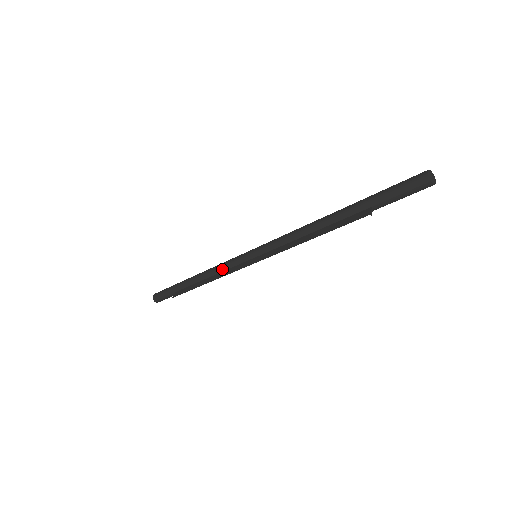
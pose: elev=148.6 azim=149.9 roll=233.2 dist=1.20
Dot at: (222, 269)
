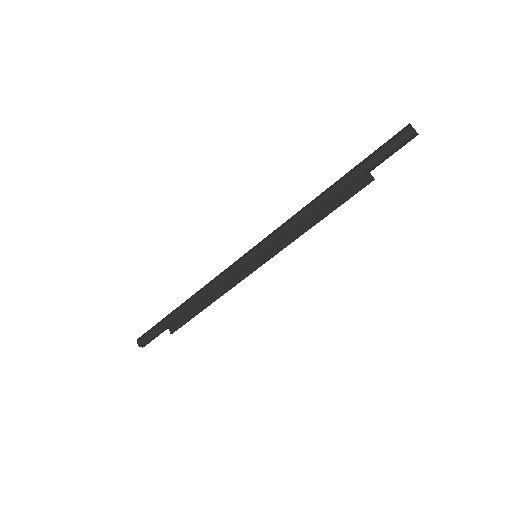
Dot at: (221, 283)
